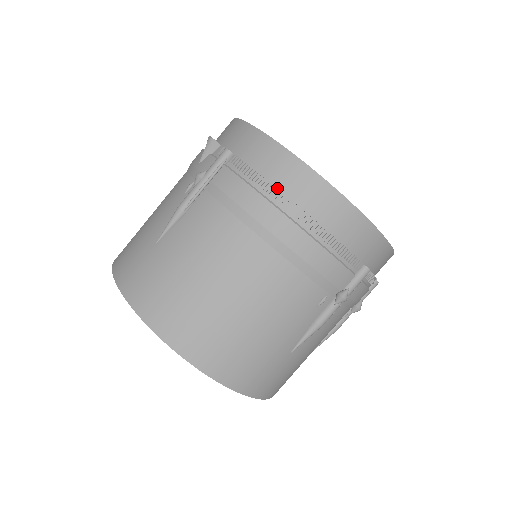
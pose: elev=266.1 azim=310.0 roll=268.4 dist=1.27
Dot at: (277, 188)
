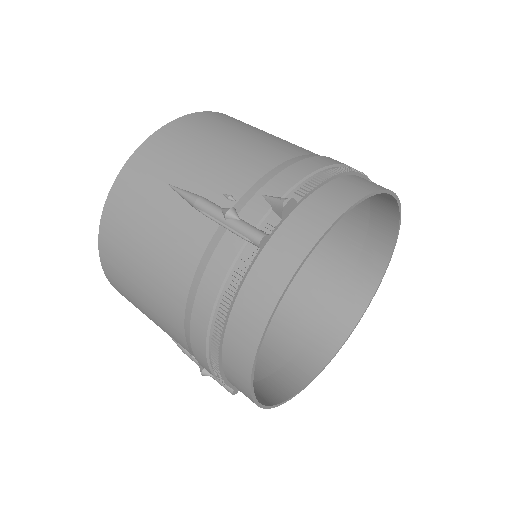
Dot at: (230, 314)
